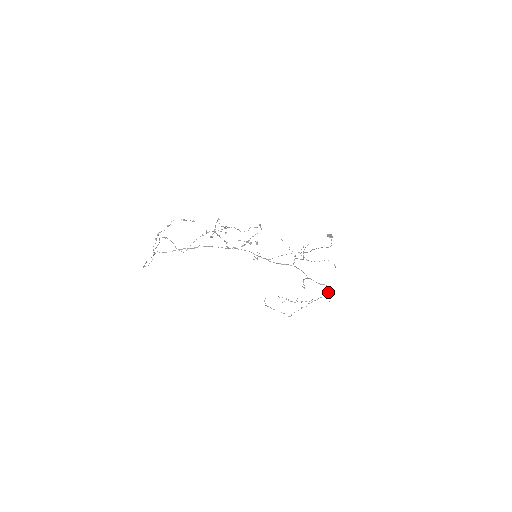
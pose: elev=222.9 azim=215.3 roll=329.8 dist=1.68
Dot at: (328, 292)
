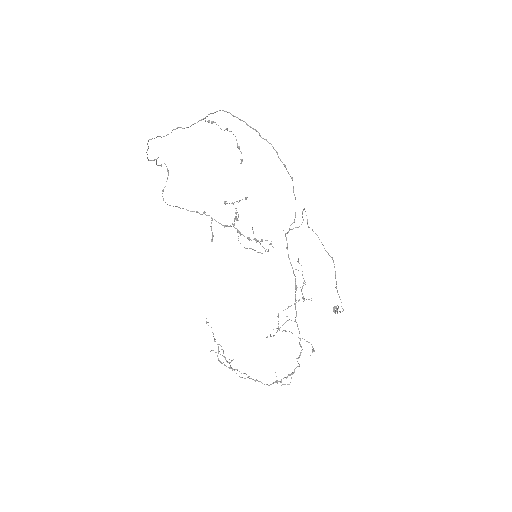
Dot at: occluded
